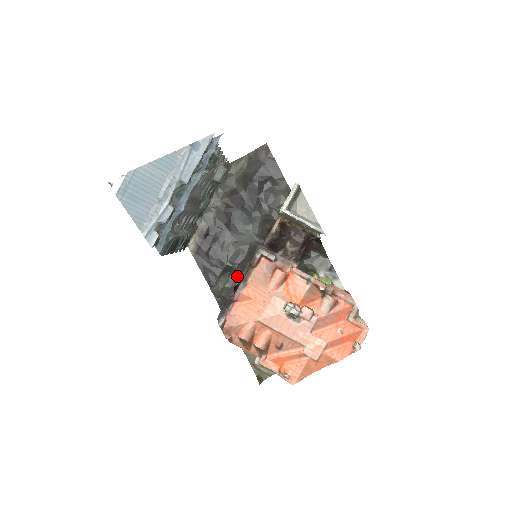
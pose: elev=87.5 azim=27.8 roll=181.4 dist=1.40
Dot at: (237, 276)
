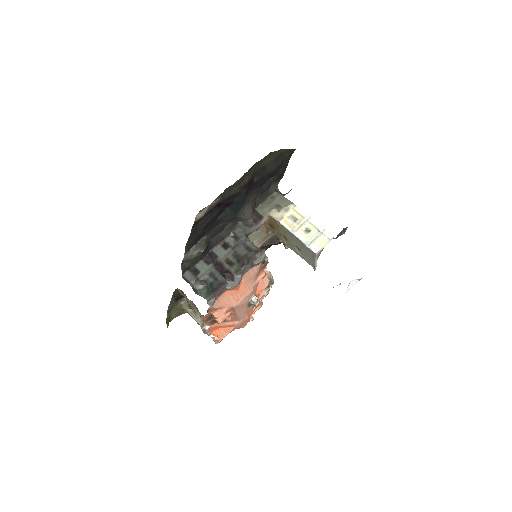
Dot at: (209, 248)
